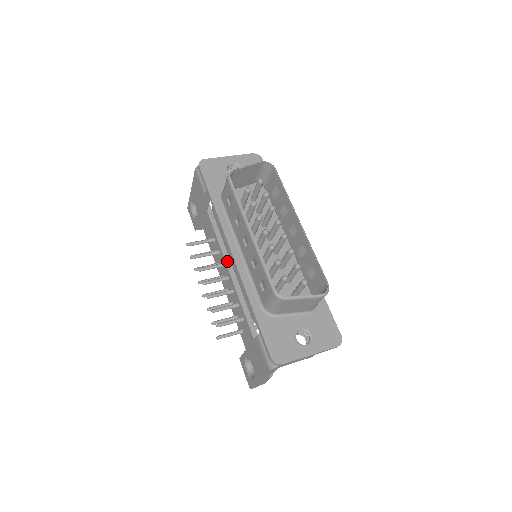
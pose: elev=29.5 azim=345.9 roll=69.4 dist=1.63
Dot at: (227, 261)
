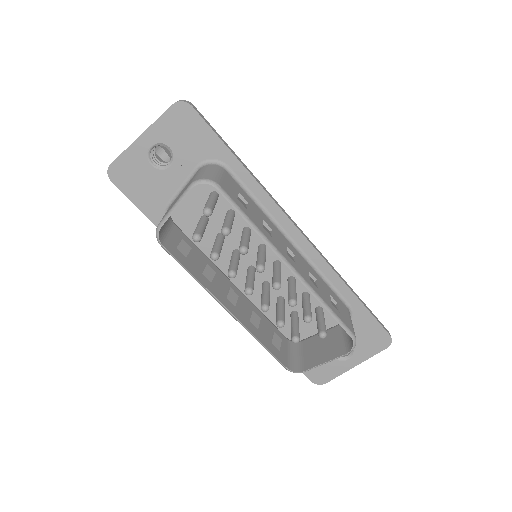
Dot at: occluded
